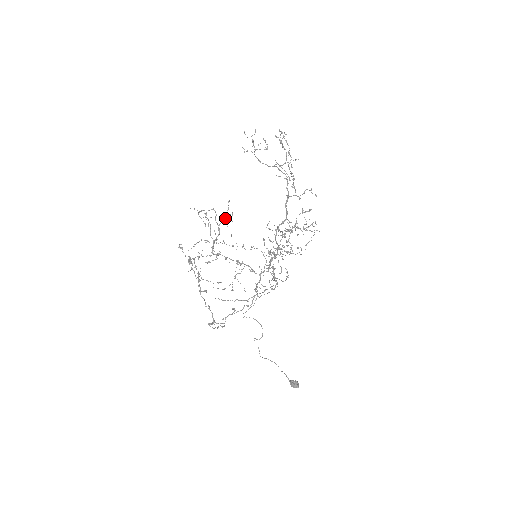
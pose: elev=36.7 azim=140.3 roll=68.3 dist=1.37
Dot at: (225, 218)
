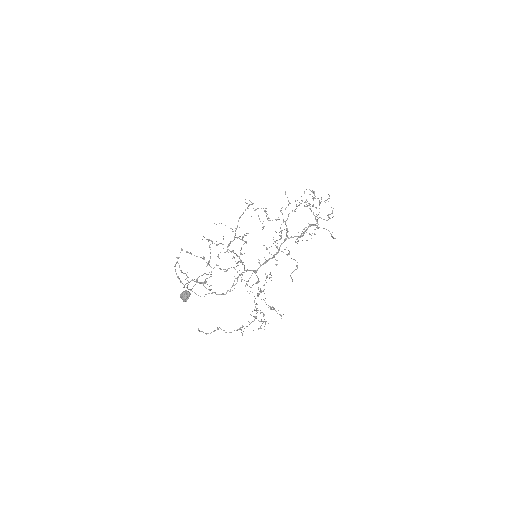
Dot at: (255, 209)
